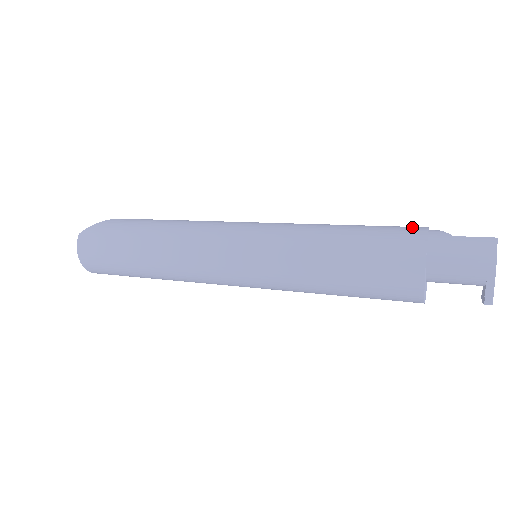
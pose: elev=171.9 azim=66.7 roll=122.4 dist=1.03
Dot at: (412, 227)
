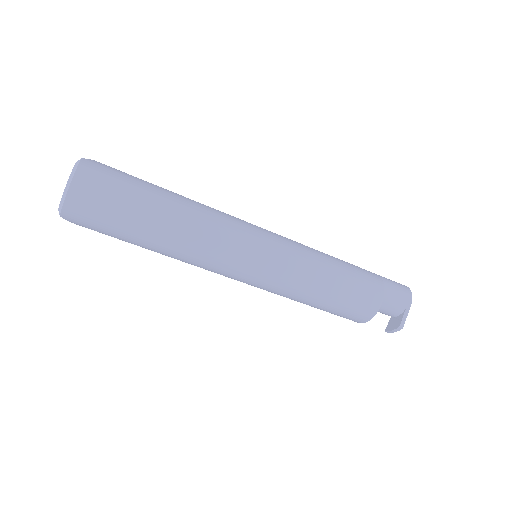
Dot at: occluded
